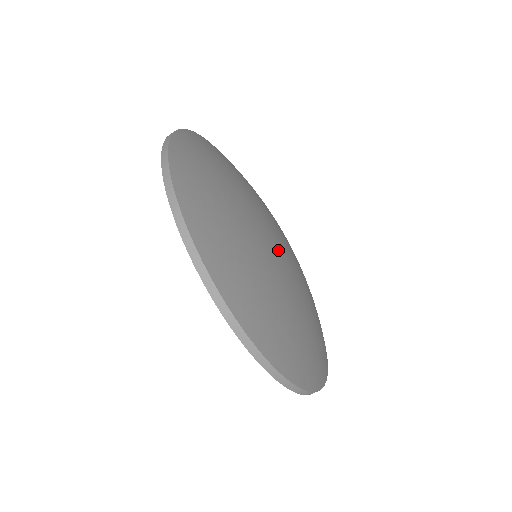
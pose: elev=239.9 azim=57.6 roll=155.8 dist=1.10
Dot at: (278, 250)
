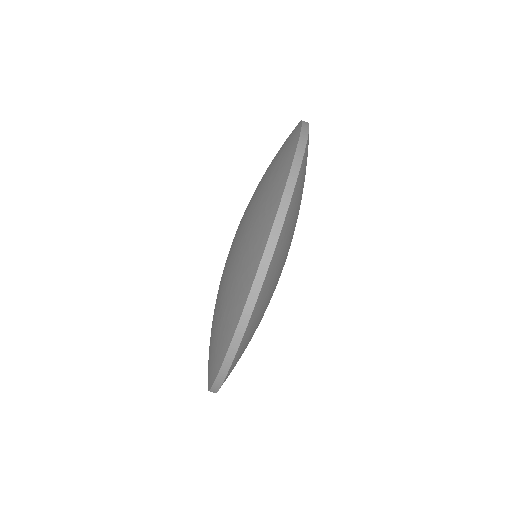
Dot at: occluded
